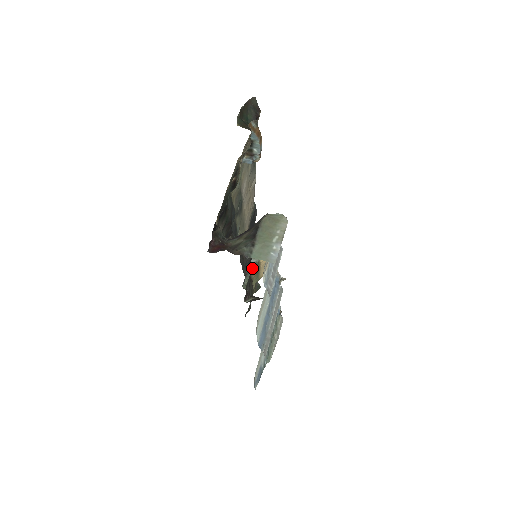
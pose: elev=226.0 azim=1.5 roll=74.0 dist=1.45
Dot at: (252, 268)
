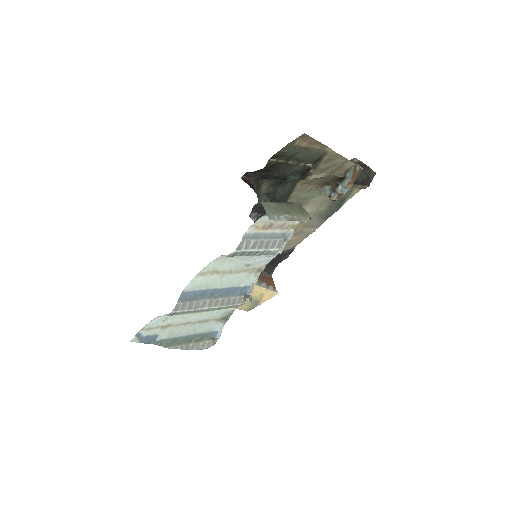
Dot at: occluded
